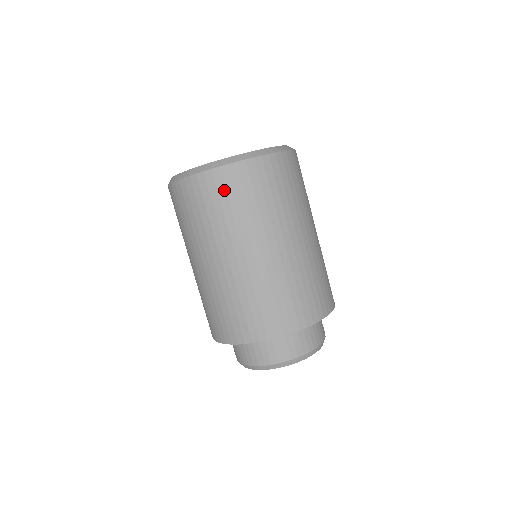
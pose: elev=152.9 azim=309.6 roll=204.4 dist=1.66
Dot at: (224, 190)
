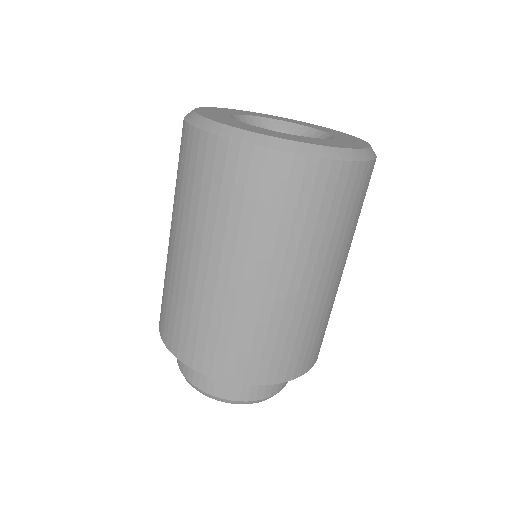
Dot at: (189, 159)
